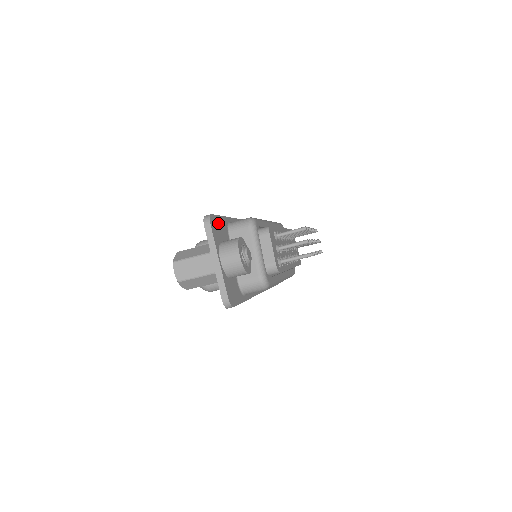
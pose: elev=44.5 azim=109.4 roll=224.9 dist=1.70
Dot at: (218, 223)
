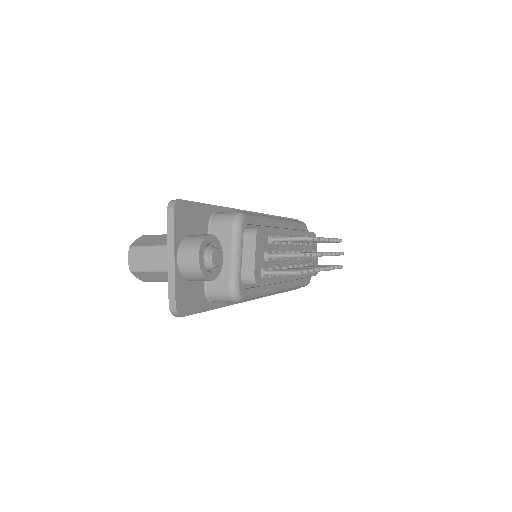
Dot at: (191, 211)
